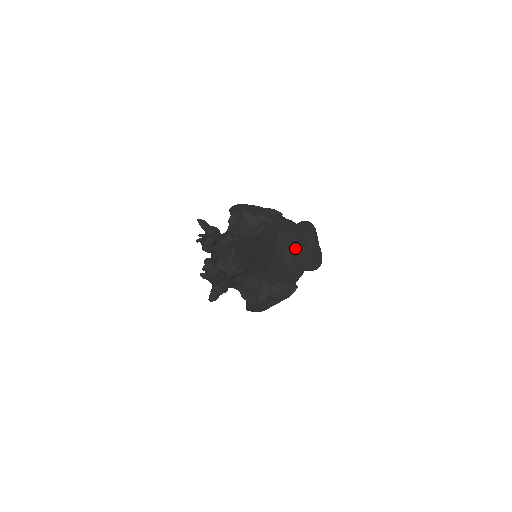
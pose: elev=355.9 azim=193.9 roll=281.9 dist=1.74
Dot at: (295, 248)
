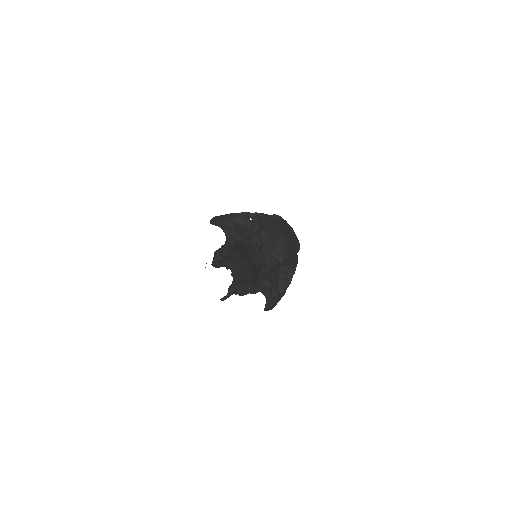
Dot at: (286, 236)
